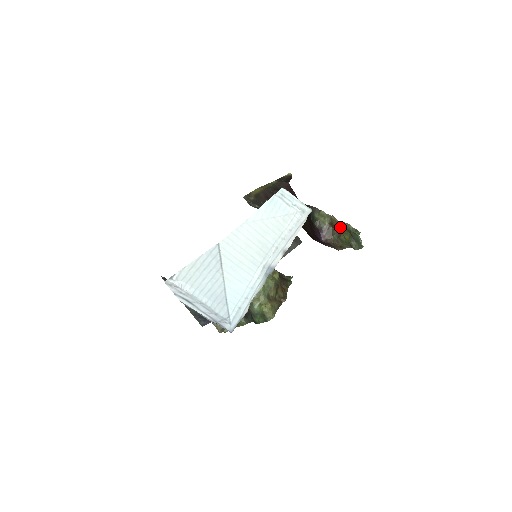
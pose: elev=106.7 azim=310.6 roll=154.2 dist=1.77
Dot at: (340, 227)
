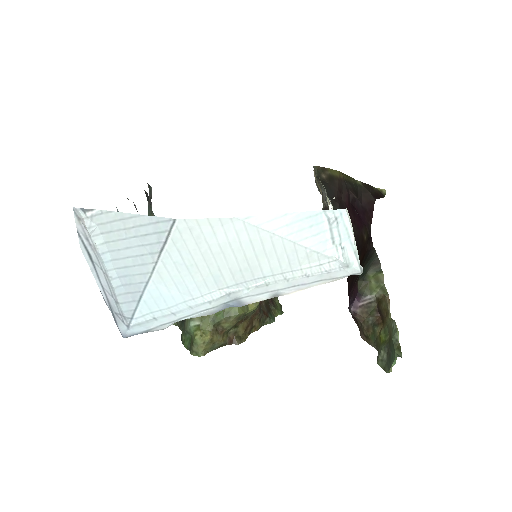
Dot at: (386, 317)
